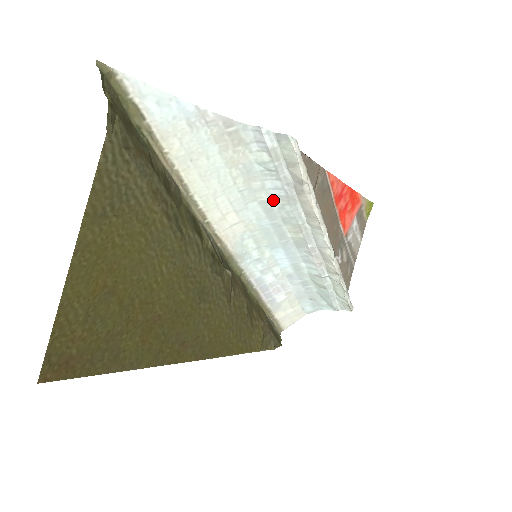
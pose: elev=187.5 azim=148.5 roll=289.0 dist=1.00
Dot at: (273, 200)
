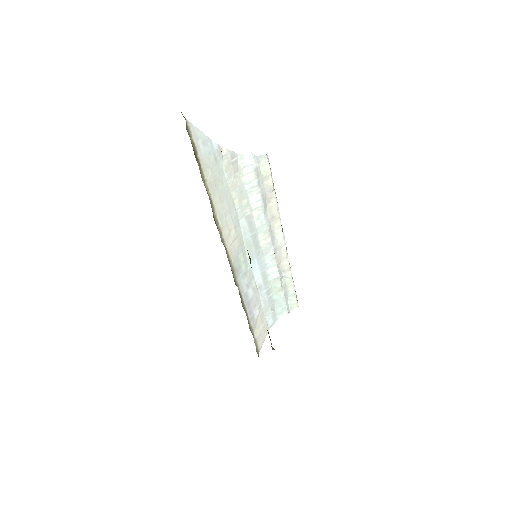
Dot at: (253, 214)
